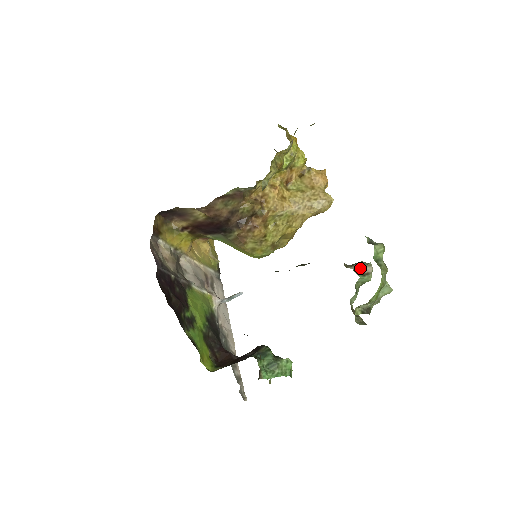
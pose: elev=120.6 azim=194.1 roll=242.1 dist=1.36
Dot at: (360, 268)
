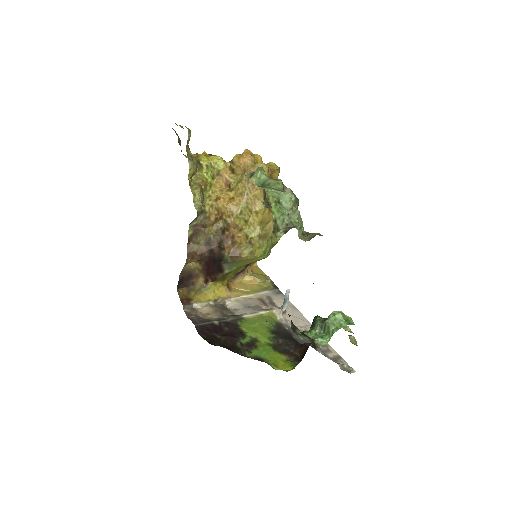
Dot at: occluded
